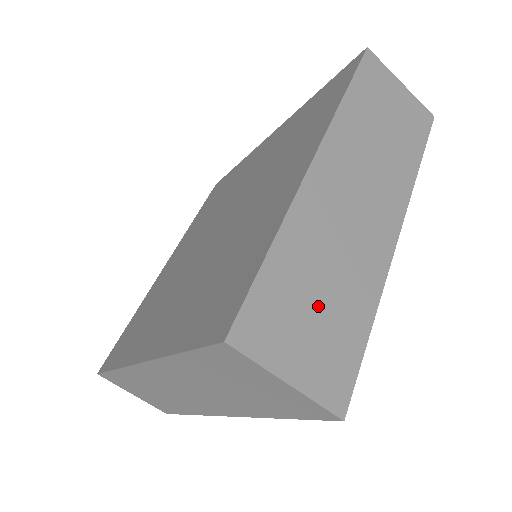
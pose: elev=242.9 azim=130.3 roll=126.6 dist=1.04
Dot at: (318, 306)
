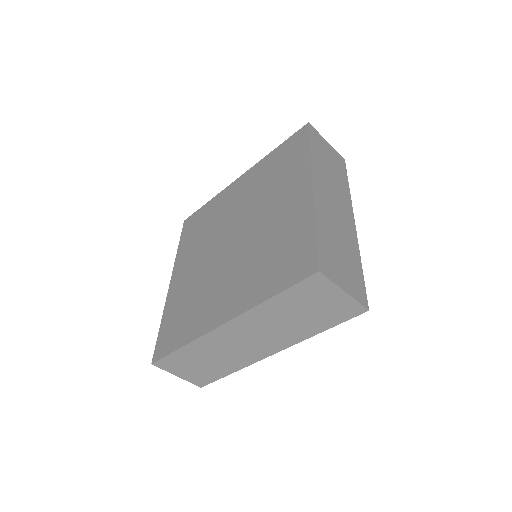
Dot at: (341, 256)
